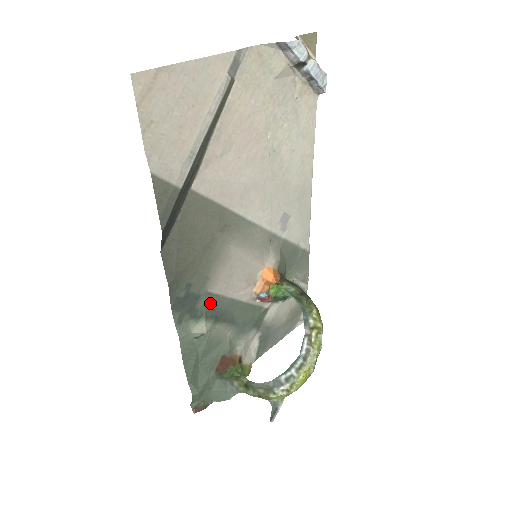
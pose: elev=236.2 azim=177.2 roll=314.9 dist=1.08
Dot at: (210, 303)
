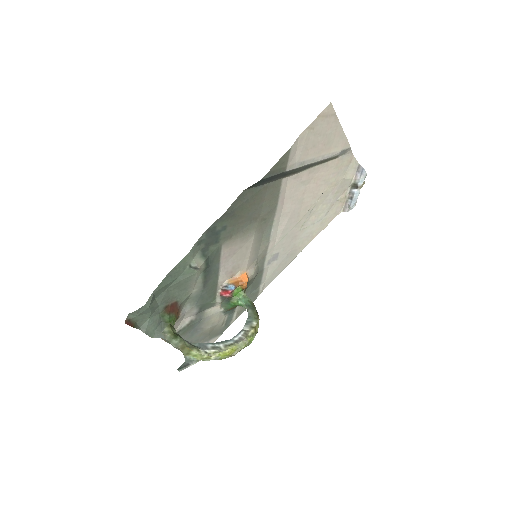
Dot at: (215, 255)
